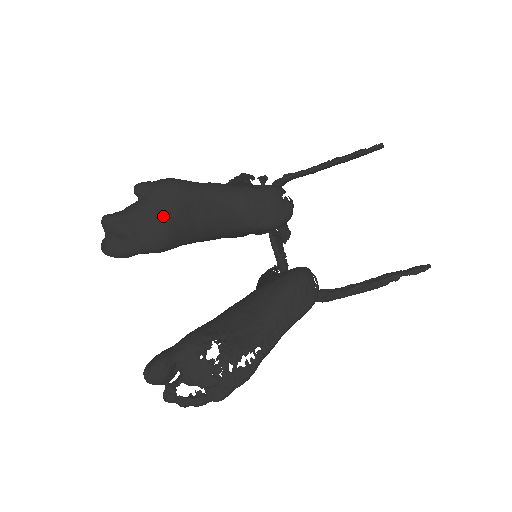
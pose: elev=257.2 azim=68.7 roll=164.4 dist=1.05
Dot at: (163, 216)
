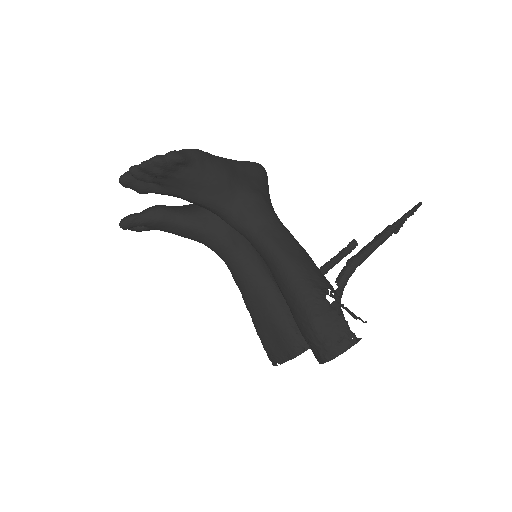
Dot at: occluded
